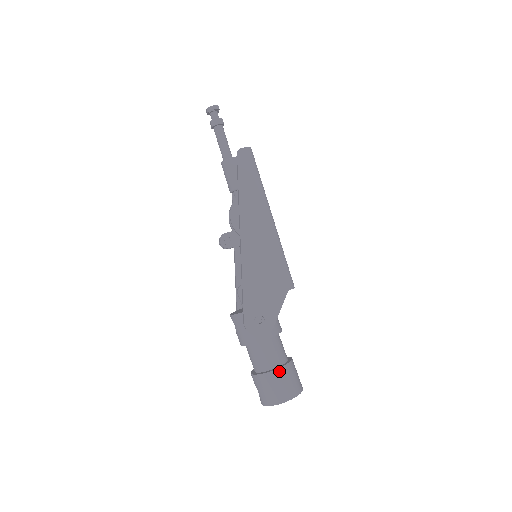
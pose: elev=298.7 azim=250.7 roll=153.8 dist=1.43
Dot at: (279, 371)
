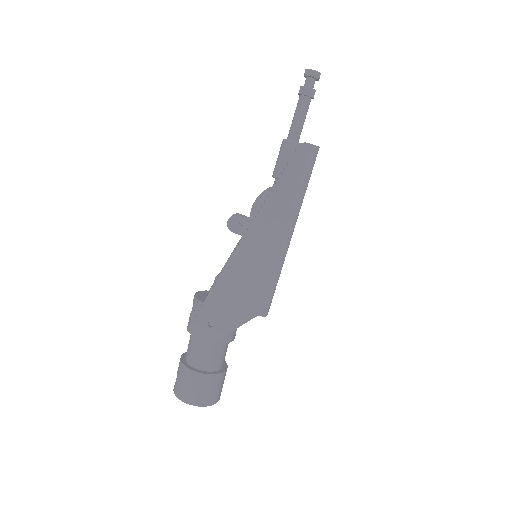
Dot at: (203, 376)
